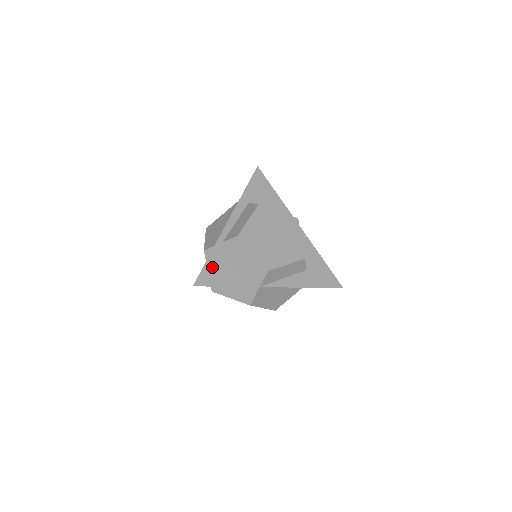
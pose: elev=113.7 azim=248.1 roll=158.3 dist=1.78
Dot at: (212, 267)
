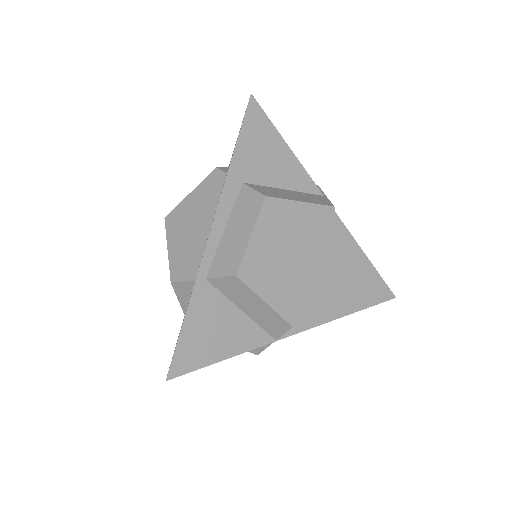
Dot at: (194, 333)
